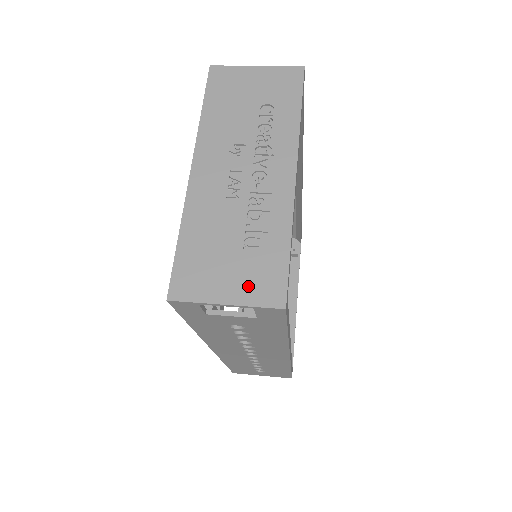
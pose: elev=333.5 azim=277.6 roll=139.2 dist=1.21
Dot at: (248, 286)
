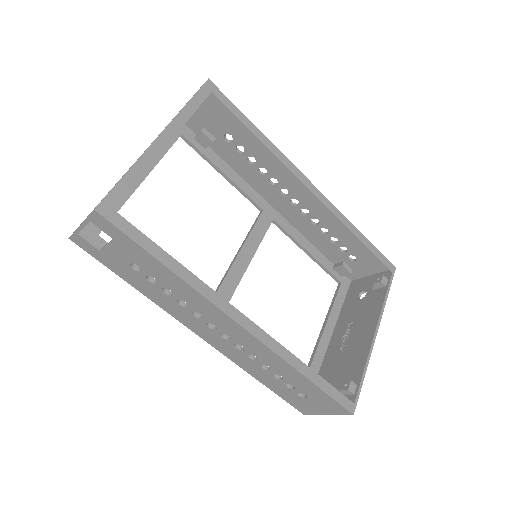
Dot at: occluded
